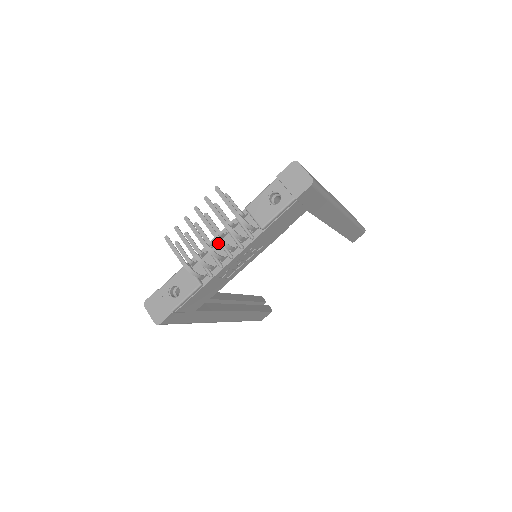
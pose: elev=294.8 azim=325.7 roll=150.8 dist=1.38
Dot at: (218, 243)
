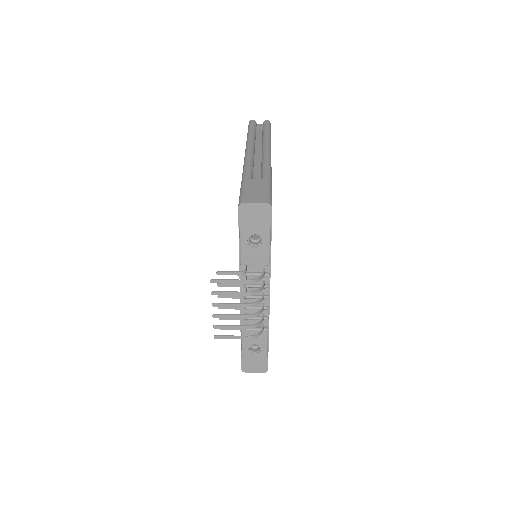
Dot at: (247, 299)
